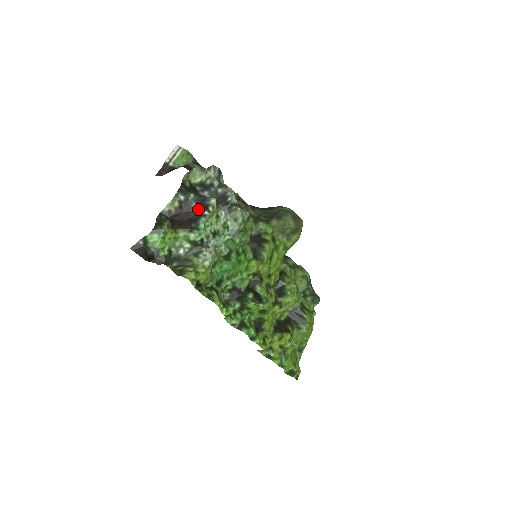
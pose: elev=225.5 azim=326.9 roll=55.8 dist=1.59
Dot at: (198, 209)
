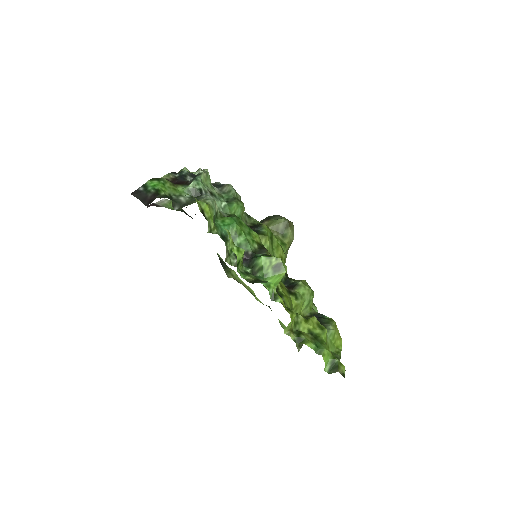
Dot at: occluded
